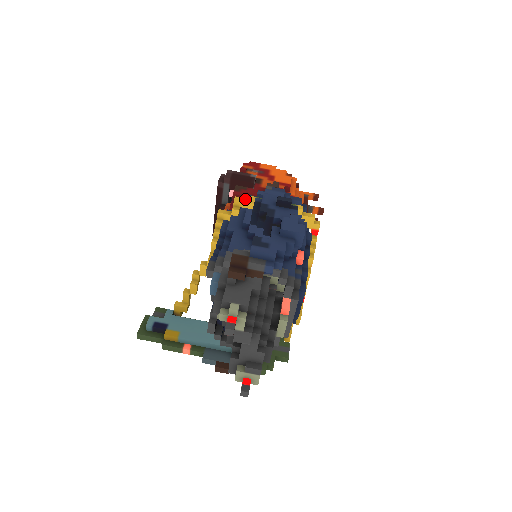
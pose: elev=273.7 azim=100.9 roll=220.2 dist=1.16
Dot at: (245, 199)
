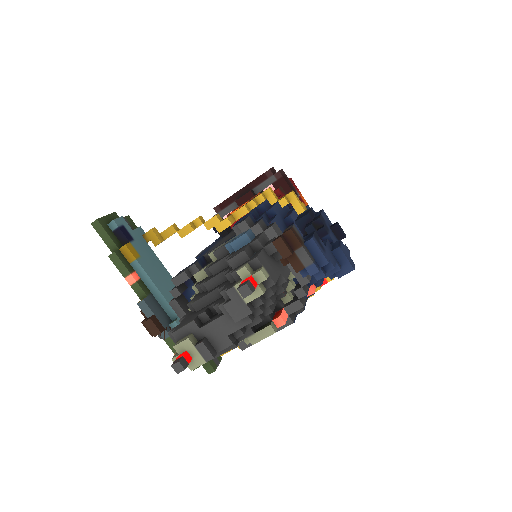
Dot at: occluded
